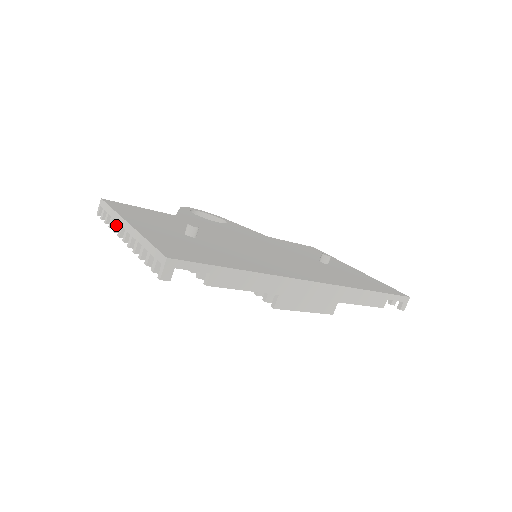
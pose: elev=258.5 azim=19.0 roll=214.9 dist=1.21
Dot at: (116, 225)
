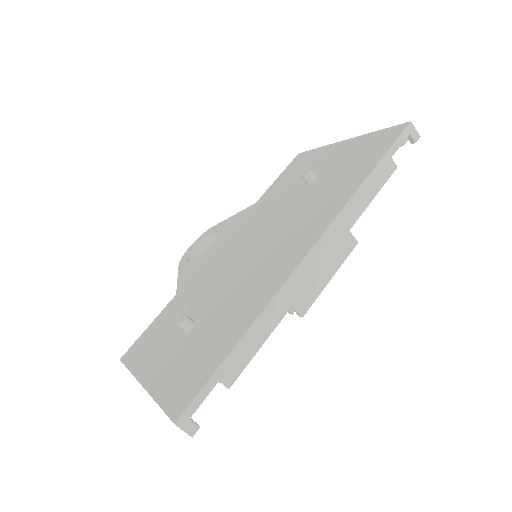
Dot at: occluded
